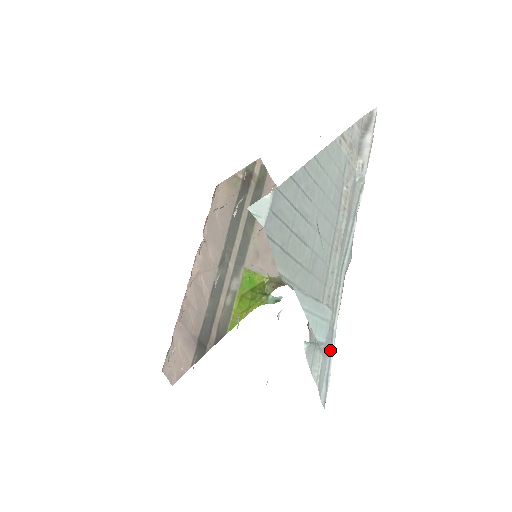
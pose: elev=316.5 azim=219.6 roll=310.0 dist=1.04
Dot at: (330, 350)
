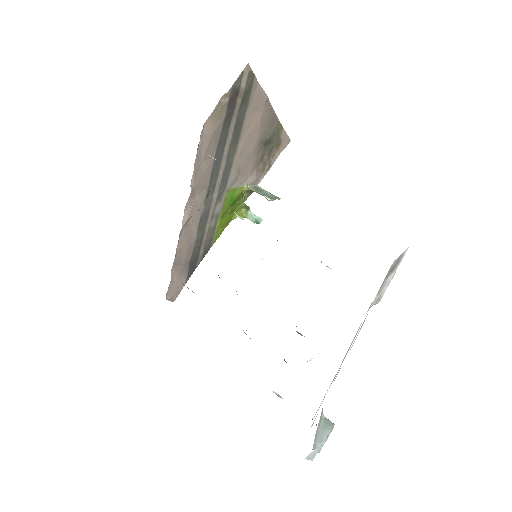
Dot at: occluded
